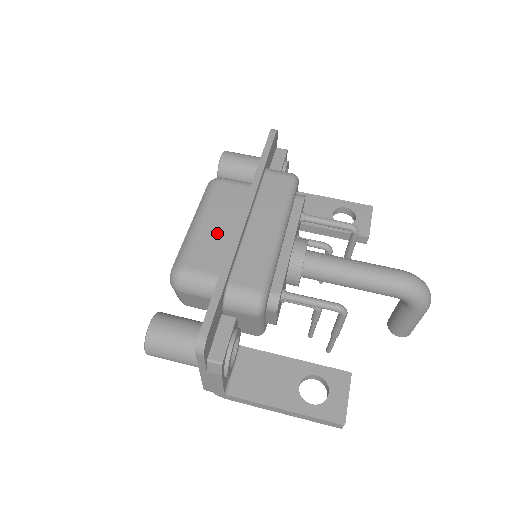
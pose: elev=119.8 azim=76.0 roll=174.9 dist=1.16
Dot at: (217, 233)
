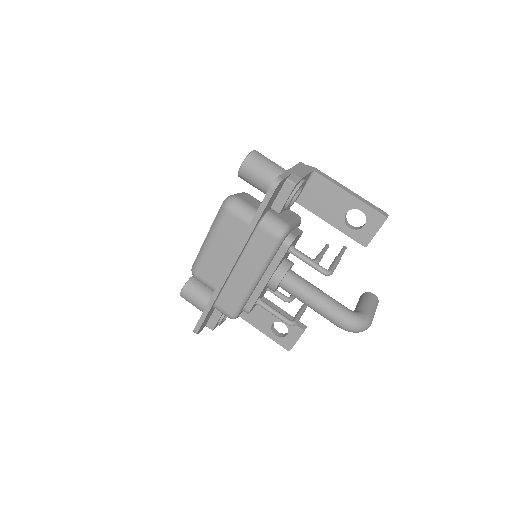
Dot at: (219, 258)
